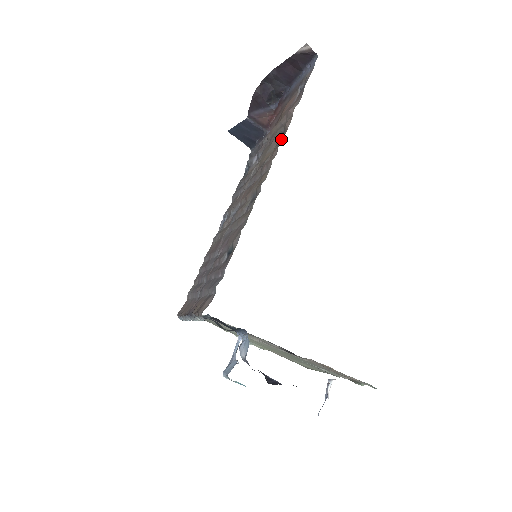
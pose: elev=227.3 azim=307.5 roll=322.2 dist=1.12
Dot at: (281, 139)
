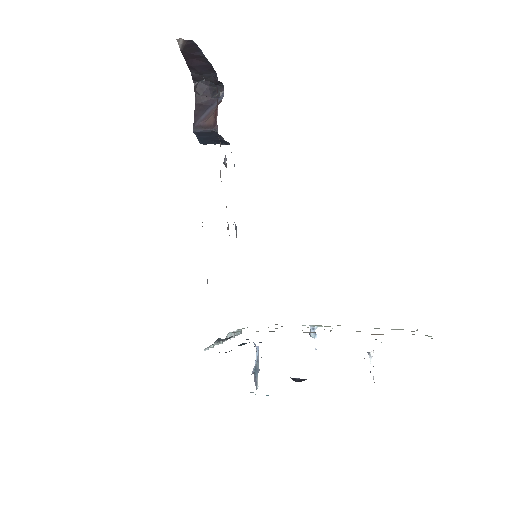
Dot at: occluded
